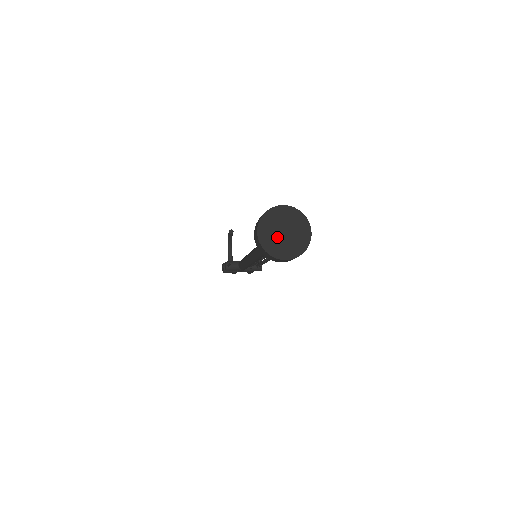
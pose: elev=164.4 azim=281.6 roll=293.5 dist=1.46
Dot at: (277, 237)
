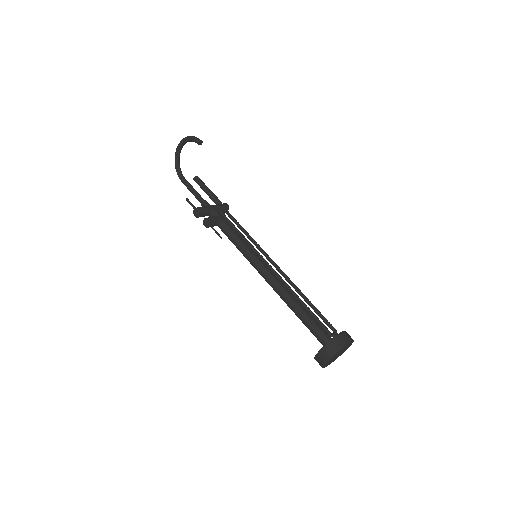
Dot at: (333, 359)
